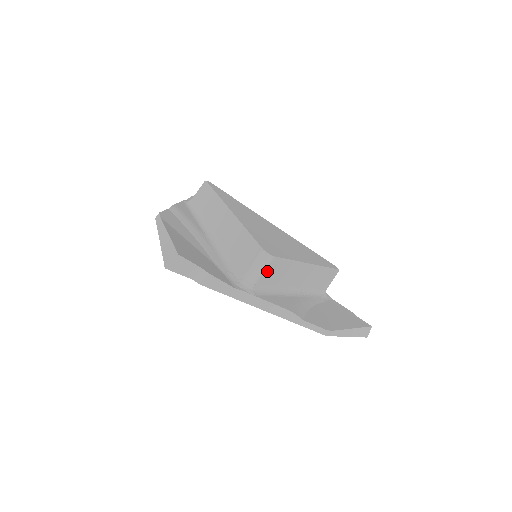
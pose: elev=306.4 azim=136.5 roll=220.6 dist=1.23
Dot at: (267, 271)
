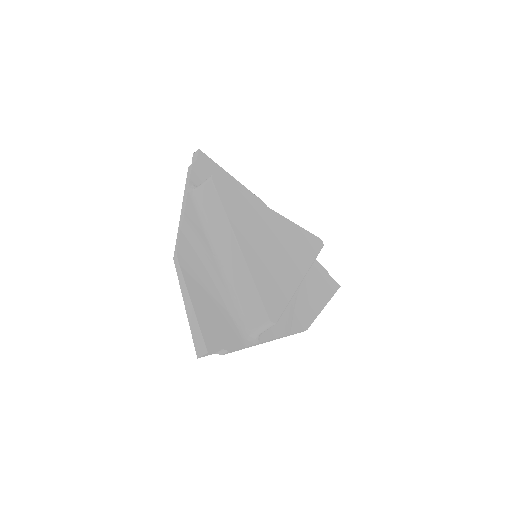
Dot at: occluded
